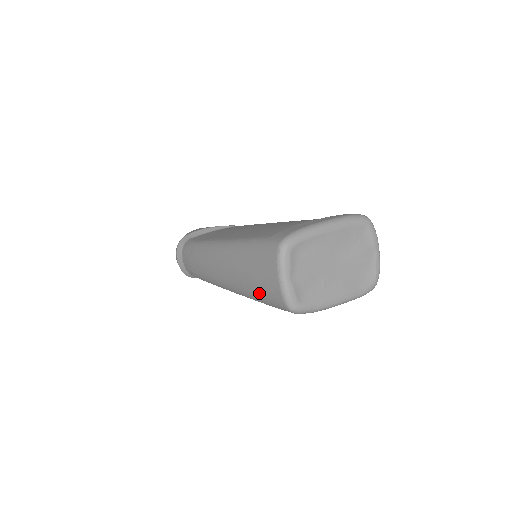
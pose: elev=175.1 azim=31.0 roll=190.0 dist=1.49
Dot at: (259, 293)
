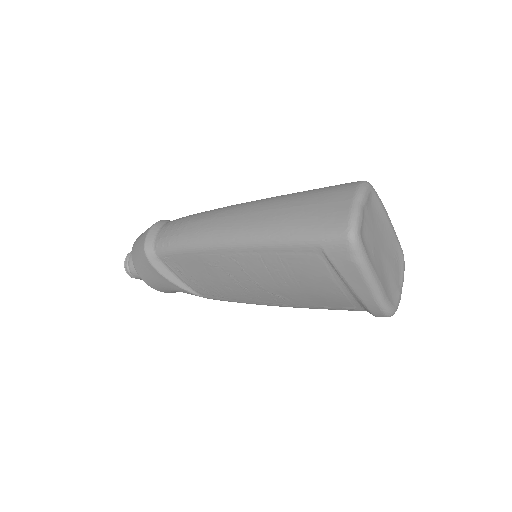
Dot at: (306, 222)
